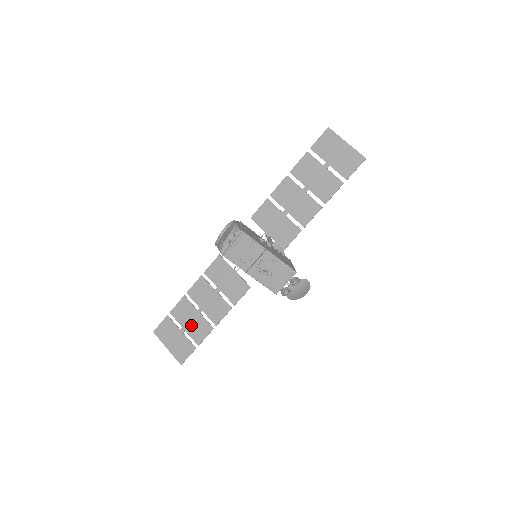
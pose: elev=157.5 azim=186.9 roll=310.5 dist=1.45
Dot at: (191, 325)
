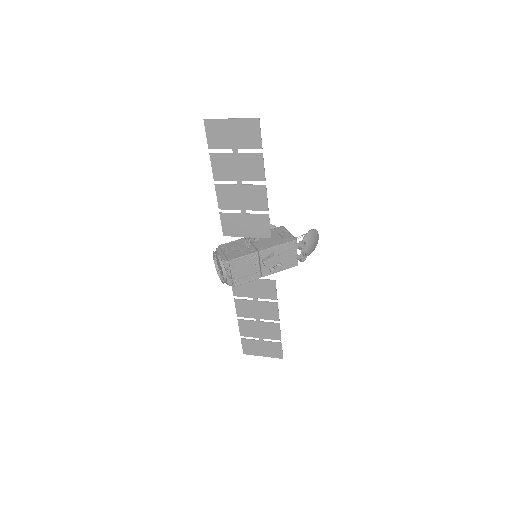
Dot at: (262, 333)
